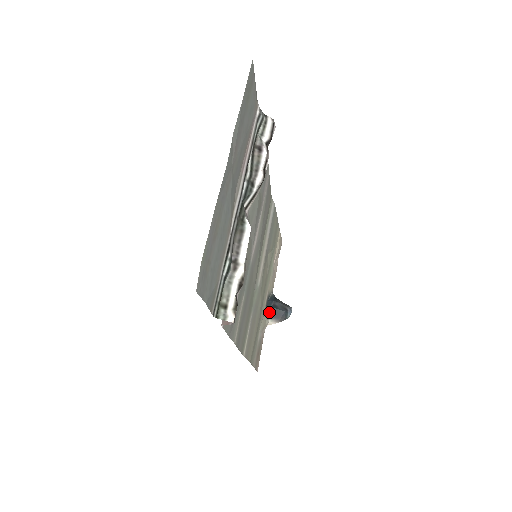
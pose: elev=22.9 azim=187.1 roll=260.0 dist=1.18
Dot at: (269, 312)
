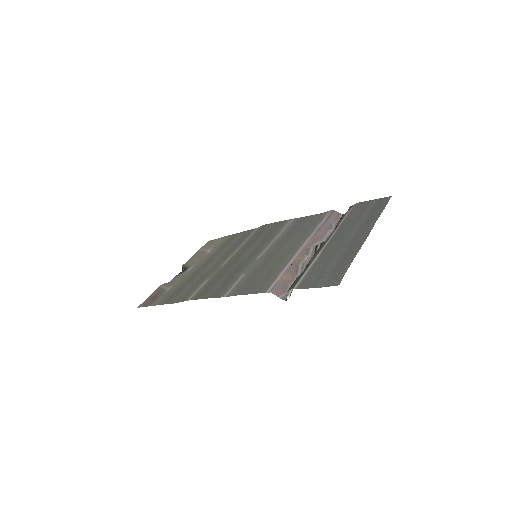
Dot at: occluded
